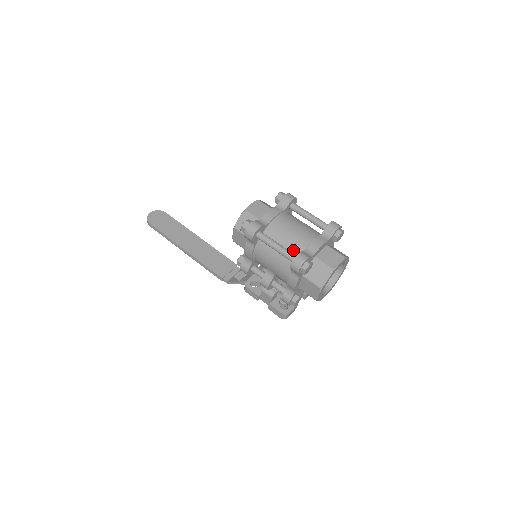
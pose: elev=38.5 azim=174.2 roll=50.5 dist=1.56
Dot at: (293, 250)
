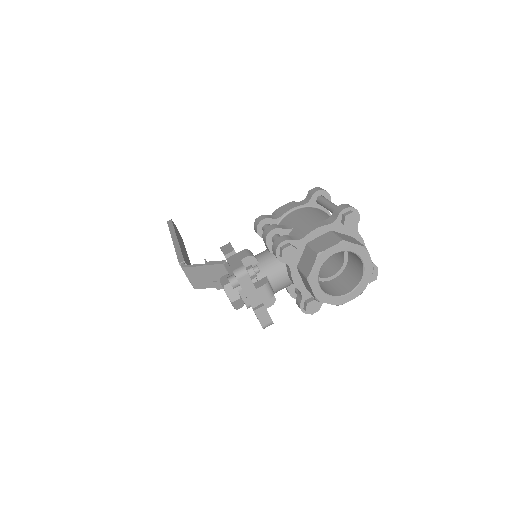
Dot at: occluded
